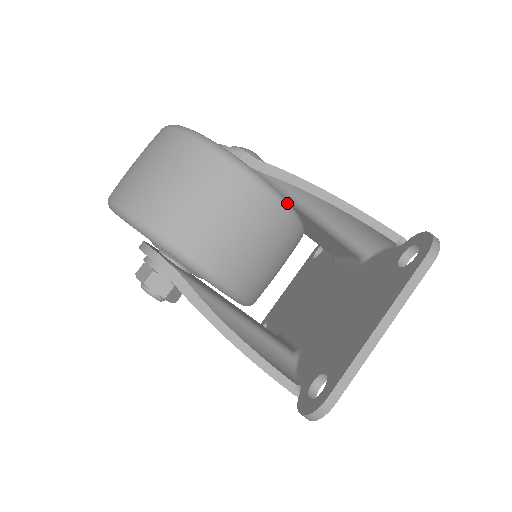
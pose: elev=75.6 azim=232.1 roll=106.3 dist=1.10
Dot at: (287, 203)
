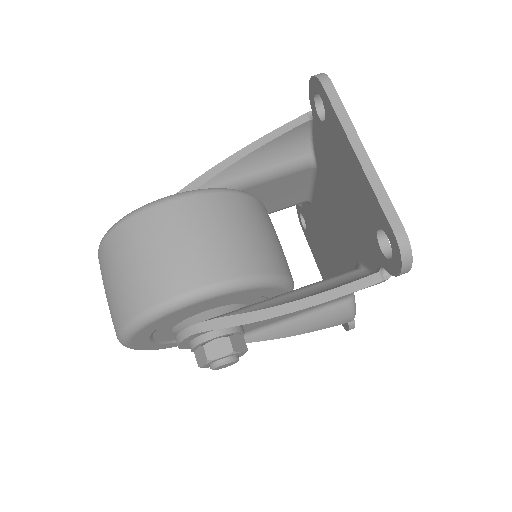
Dot at: (218, 188)
